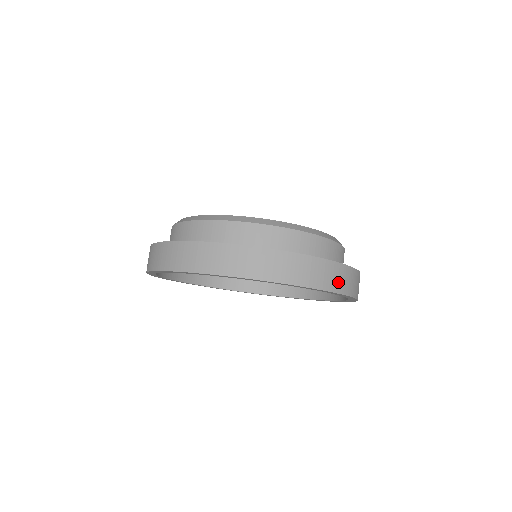
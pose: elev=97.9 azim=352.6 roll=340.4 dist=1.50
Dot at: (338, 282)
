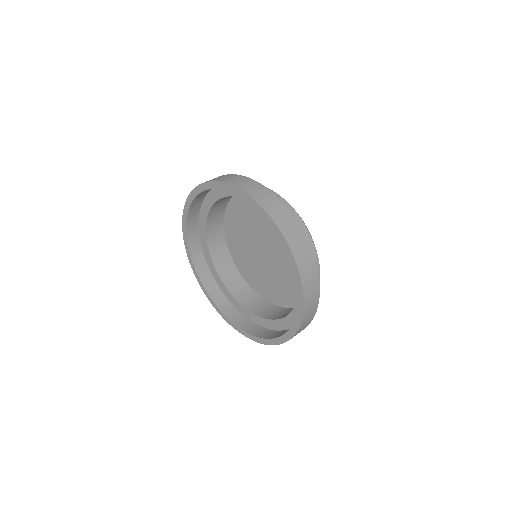
Dot at: (307, 316)
